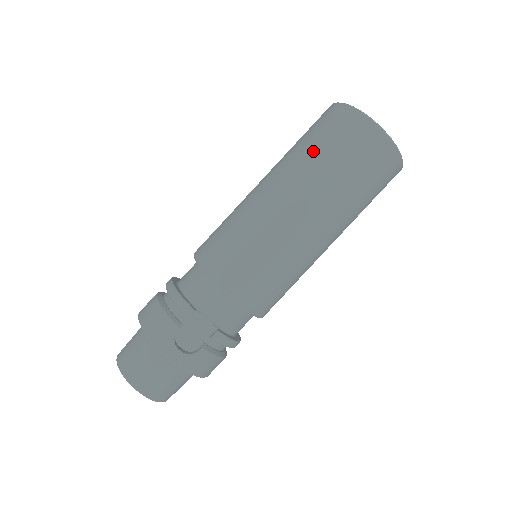
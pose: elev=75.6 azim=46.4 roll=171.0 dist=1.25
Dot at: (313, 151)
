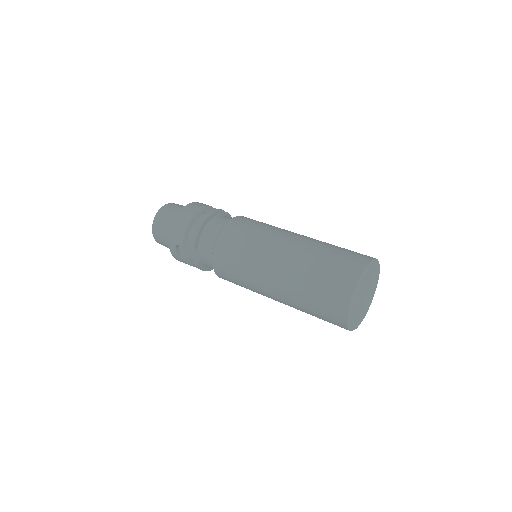
Dot at: (312, 276)
